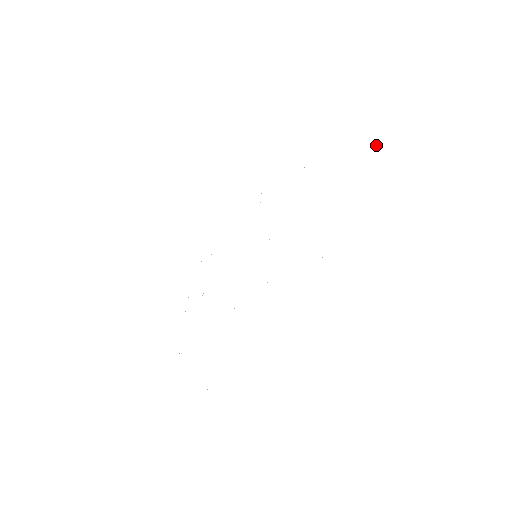
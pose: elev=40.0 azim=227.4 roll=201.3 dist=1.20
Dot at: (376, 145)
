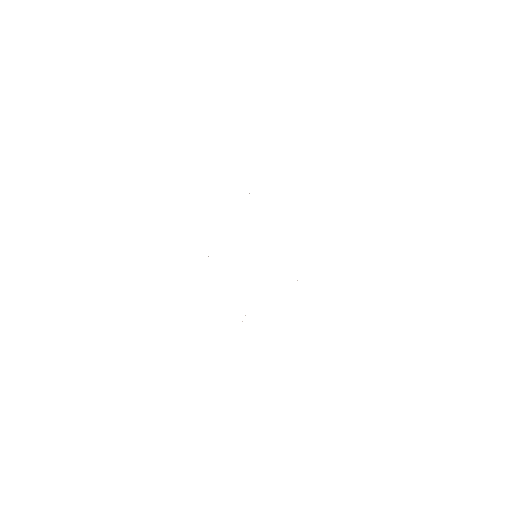
Dot at: occluded
